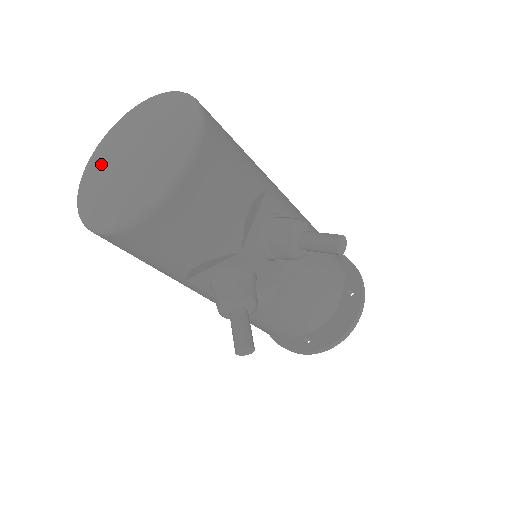
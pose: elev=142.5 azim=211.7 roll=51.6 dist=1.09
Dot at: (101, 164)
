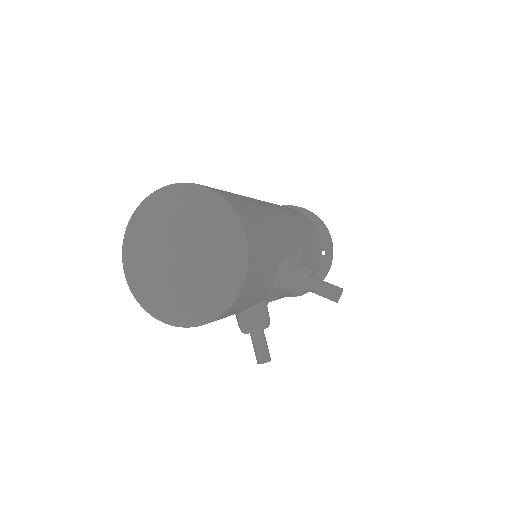
Dot at: (144, 250)
